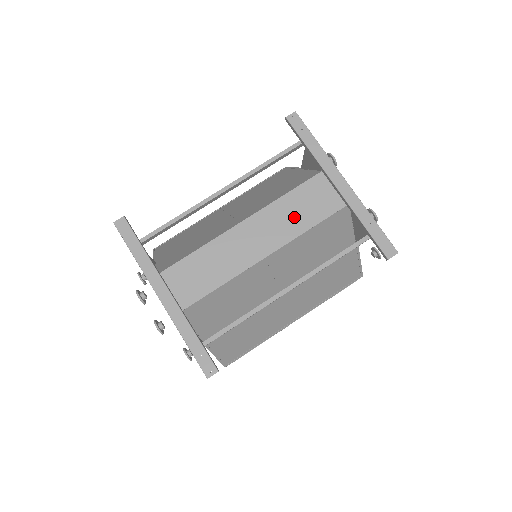
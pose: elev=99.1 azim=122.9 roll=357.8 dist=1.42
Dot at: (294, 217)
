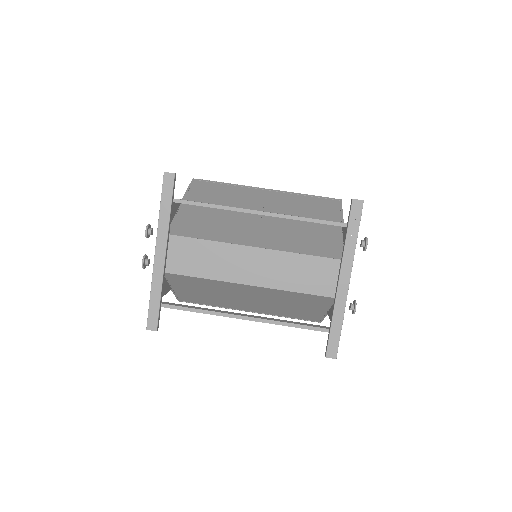
Dot at: (292, 275)
